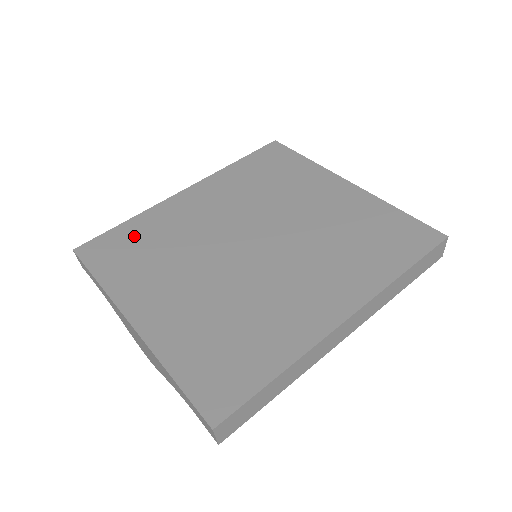
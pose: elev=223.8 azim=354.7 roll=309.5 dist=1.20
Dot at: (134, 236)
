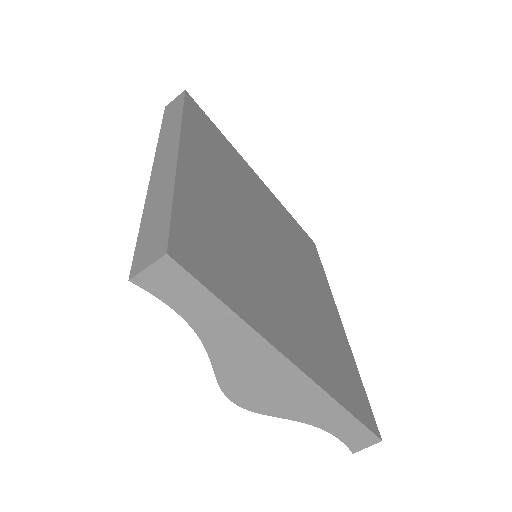
Dot at: (204, 228)
